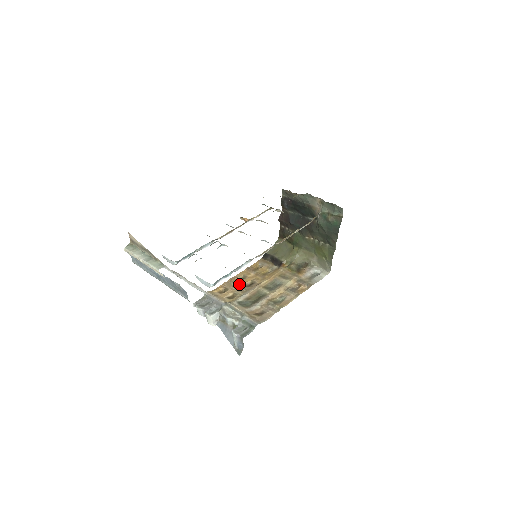
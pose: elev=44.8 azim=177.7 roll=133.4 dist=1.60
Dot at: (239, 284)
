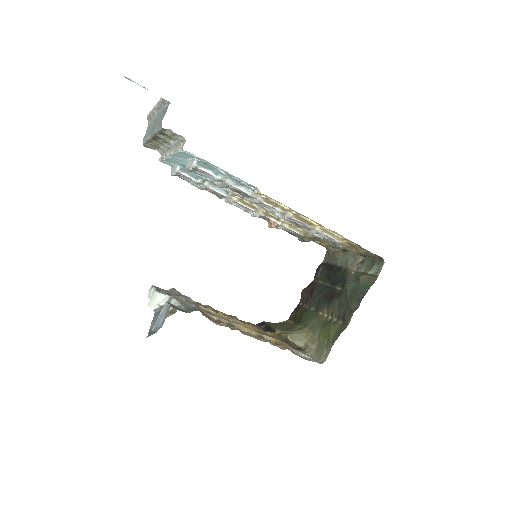
Dot at: occluded
